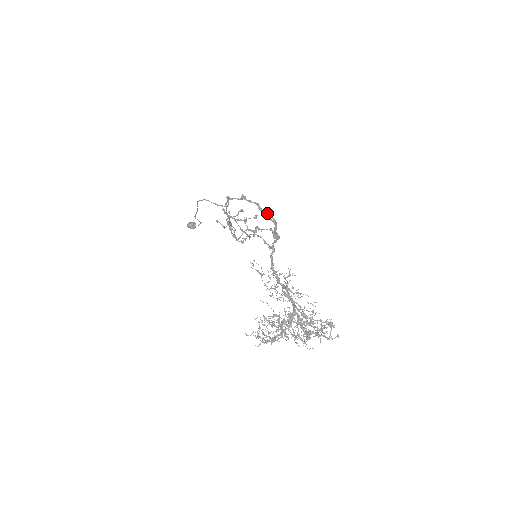
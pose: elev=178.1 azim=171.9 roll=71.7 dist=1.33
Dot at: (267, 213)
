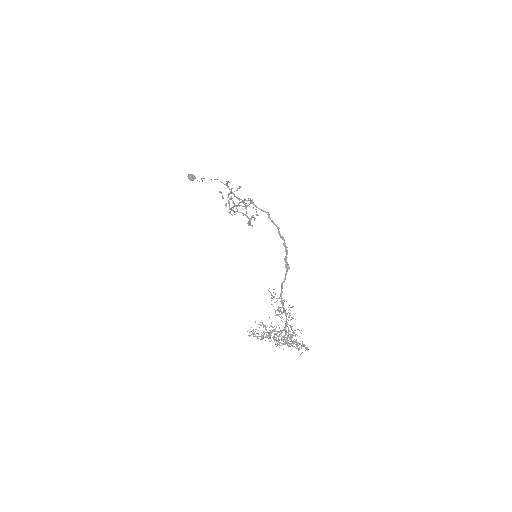
Dot at: (283, 239)
